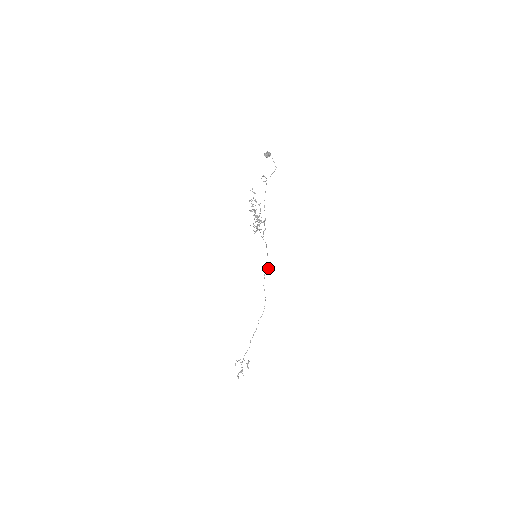
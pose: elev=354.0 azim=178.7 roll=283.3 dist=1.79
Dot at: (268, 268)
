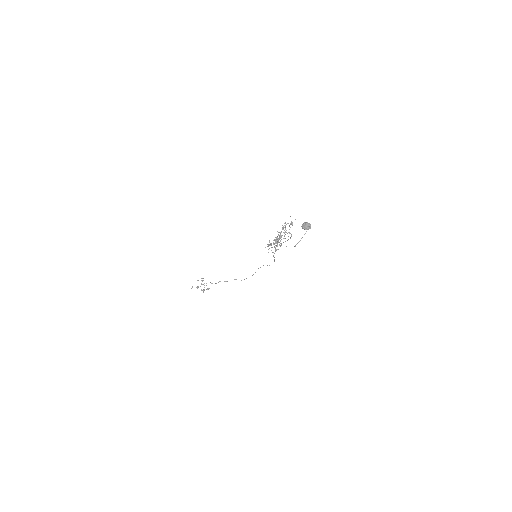
Dot at: occluded
